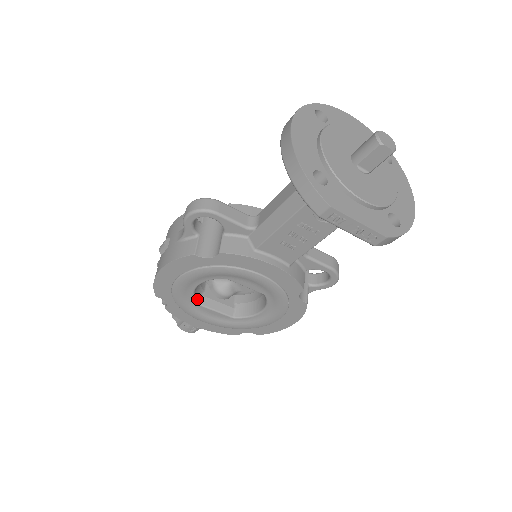
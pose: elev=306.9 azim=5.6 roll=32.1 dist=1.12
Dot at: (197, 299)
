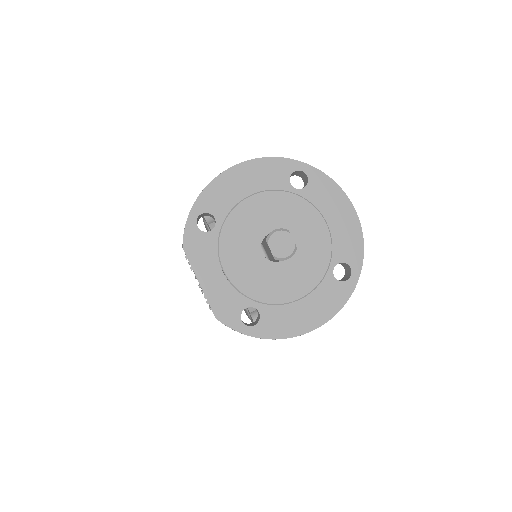
Dot at: occluded
